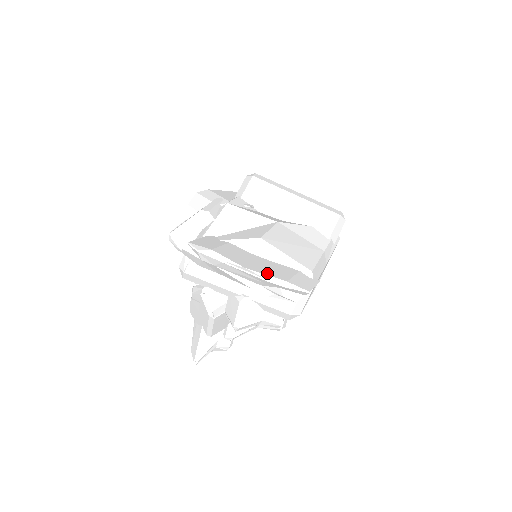
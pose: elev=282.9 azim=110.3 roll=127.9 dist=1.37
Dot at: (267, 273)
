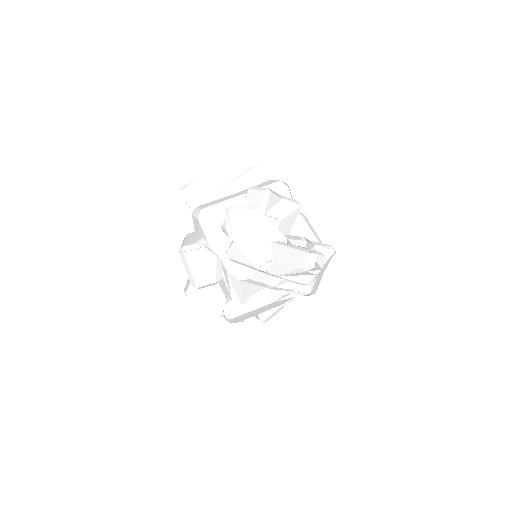
Dot at: occluded
